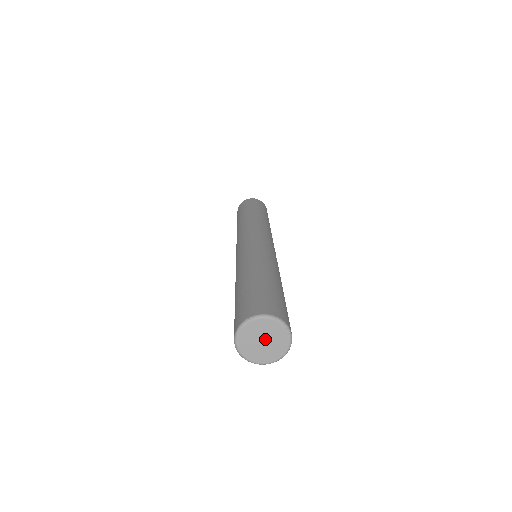
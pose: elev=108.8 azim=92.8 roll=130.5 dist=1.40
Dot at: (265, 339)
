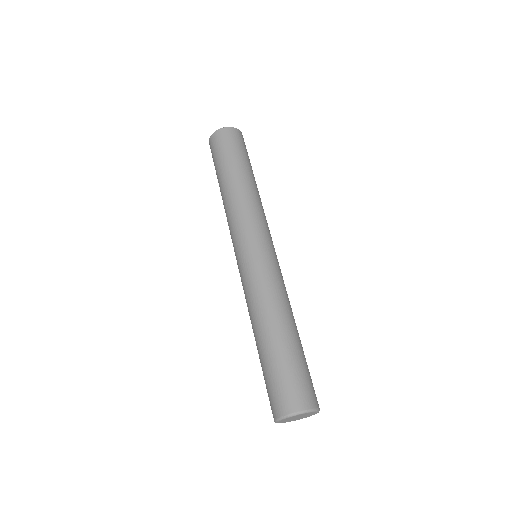
Dot at: (299, 417)
